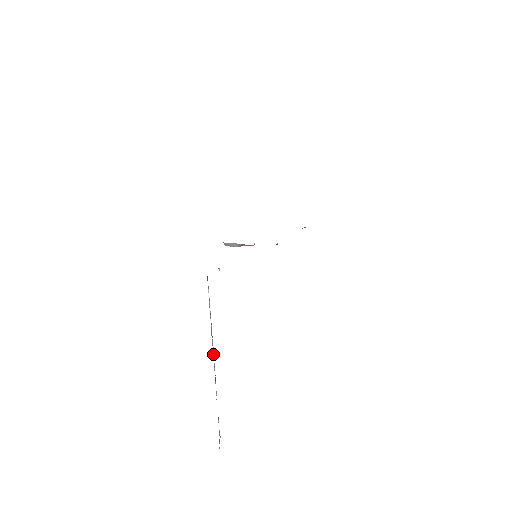
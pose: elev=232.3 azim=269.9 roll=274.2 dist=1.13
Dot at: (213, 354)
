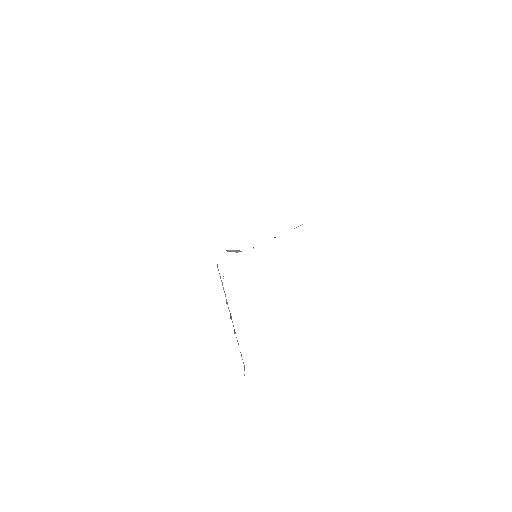
Dot at: (230, 315)
